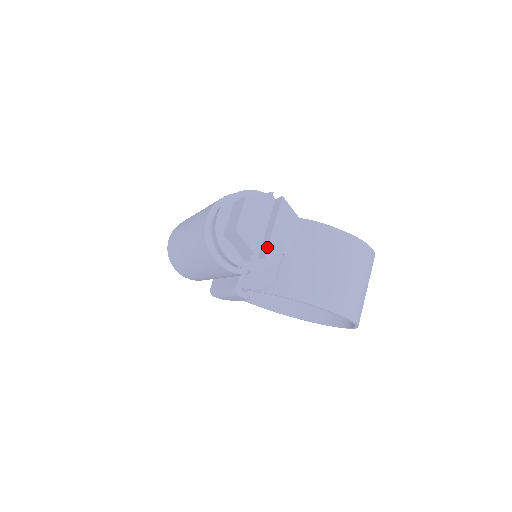
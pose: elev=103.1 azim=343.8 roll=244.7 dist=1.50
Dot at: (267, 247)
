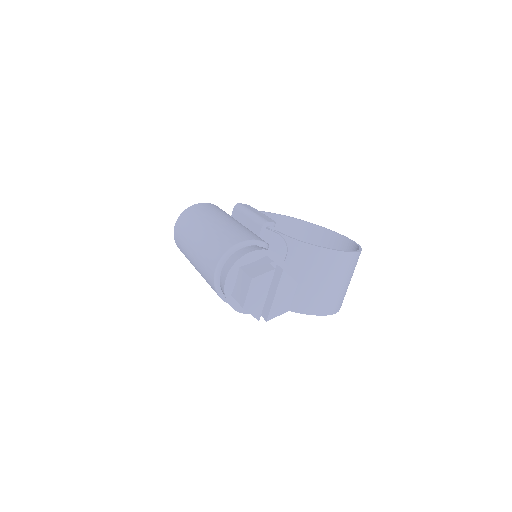
Dot at: (269, 313)
